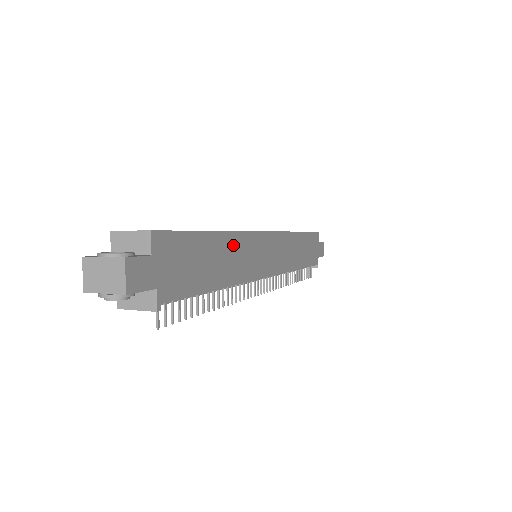
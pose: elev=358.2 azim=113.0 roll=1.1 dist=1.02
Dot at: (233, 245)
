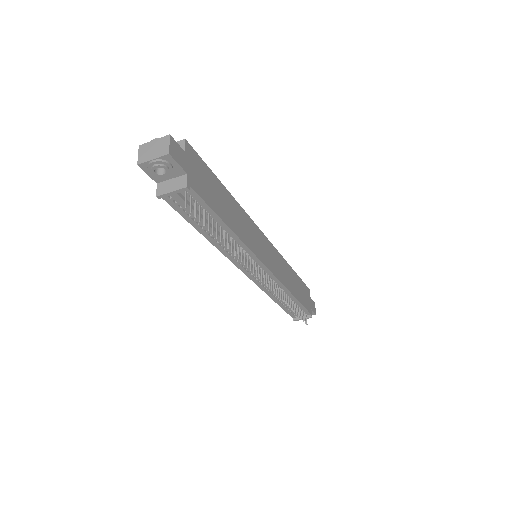
Dot at: (238, 212)
